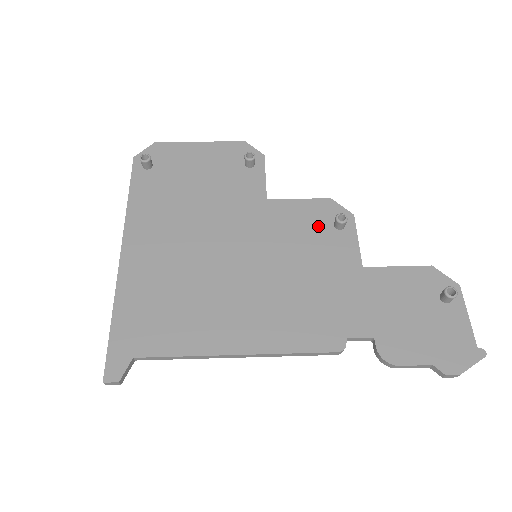
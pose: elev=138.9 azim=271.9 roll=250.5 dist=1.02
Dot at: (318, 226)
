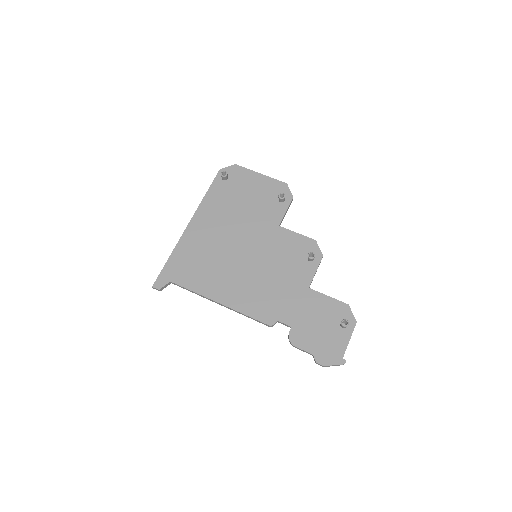
Dot at: (298, 254)
